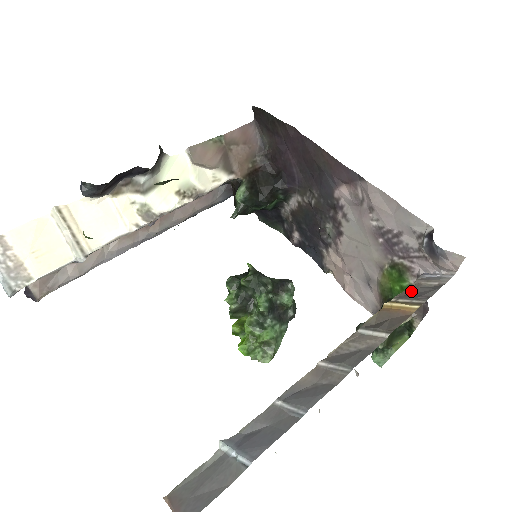
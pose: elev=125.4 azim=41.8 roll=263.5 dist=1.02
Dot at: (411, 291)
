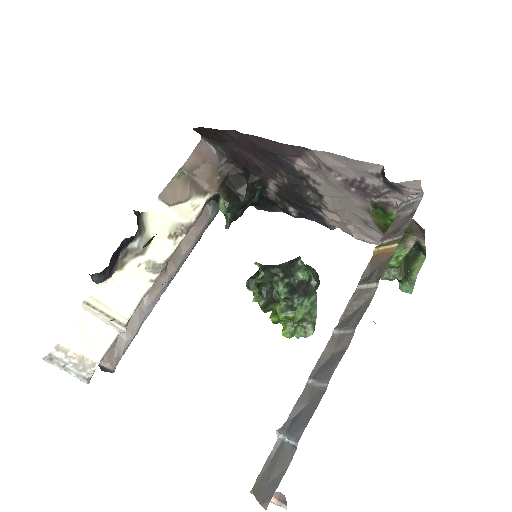
Dot at: (393, 227)
